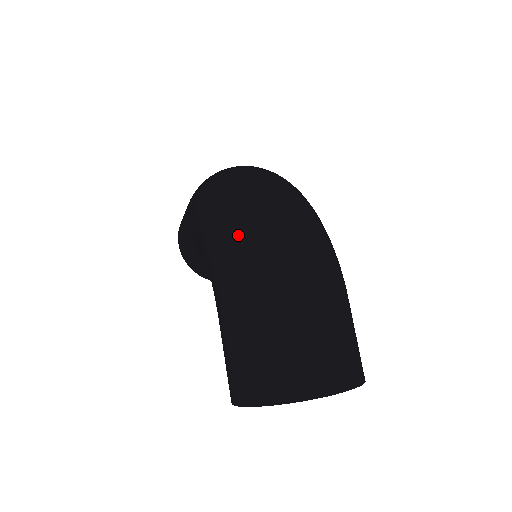
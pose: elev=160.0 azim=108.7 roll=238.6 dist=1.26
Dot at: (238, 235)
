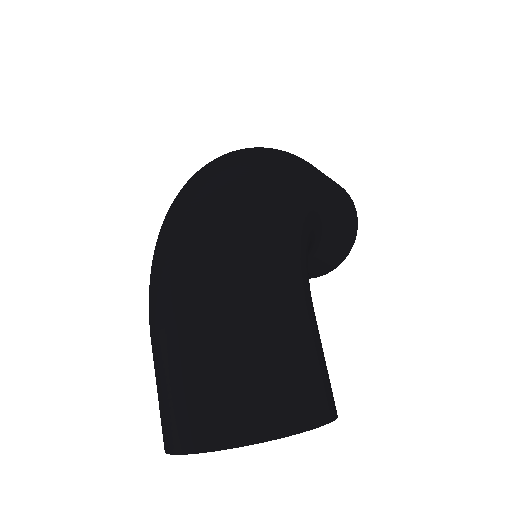
Dot at: occluded
